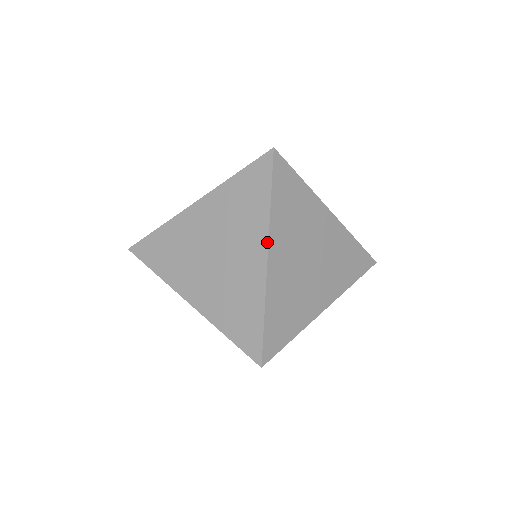
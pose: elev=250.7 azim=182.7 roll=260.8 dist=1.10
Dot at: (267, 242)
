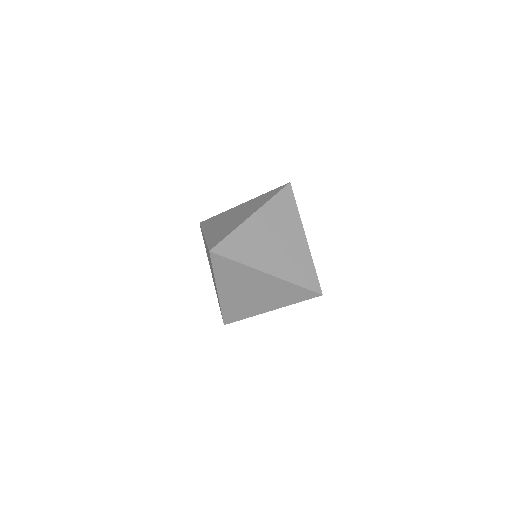
Dot at: (258, 209)
